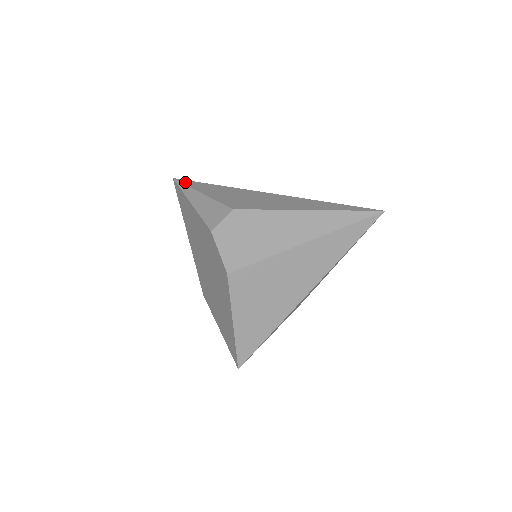
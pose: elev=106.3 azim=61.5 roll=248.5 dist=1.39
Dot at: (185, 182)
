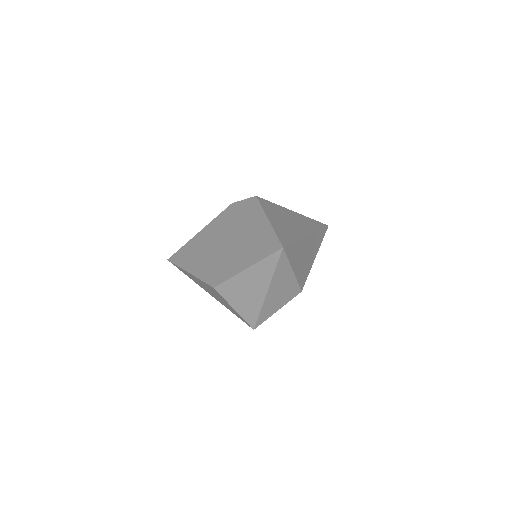
Dot at: occluded
